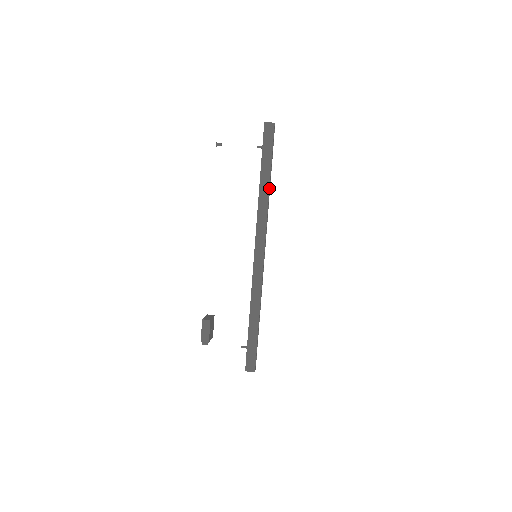
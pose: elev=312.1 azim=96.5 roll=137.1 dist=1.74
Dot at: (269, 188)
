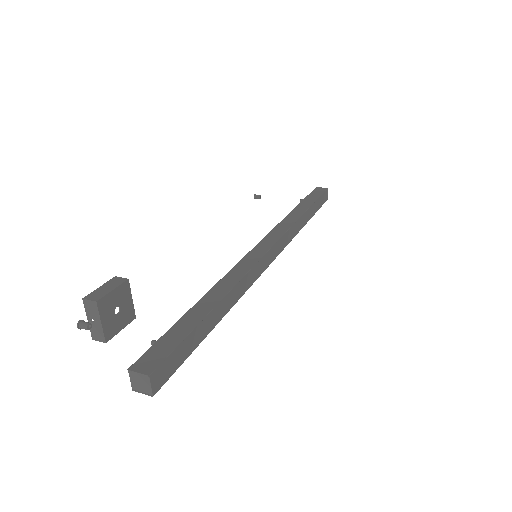
Dot at: (304, 212)
